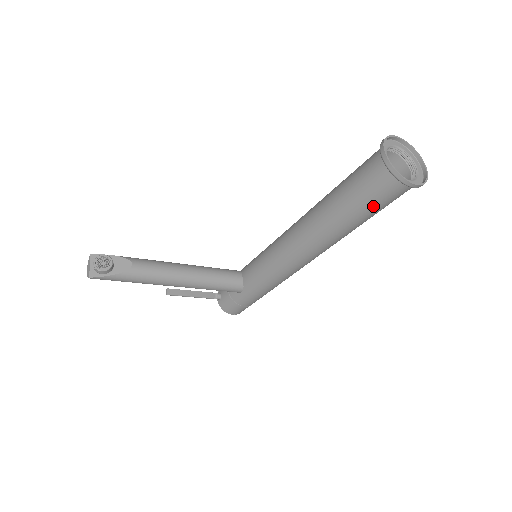
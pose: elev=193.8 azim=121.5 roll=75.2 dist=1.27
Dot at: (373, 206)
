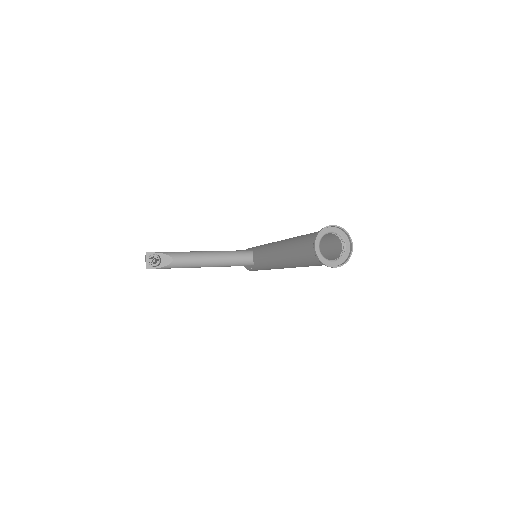
Dot at: (316, 265)
